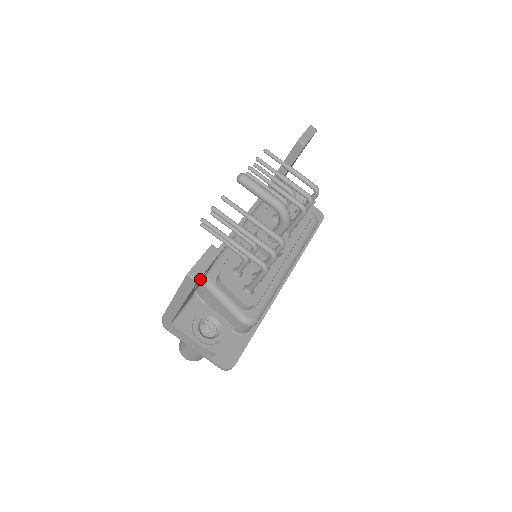
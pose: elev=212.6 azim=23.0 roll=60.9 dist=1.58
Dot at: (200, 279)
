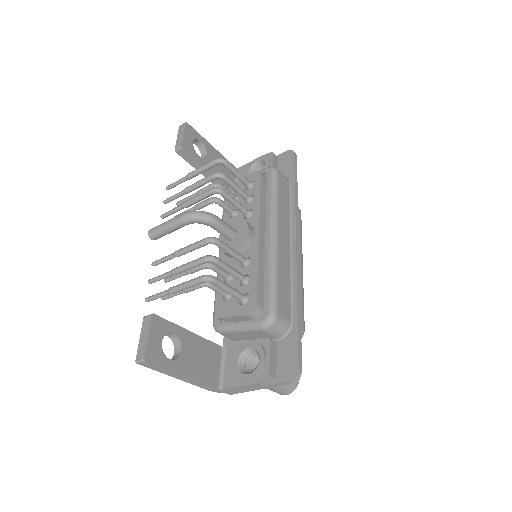
Dot at: (180, 343)
